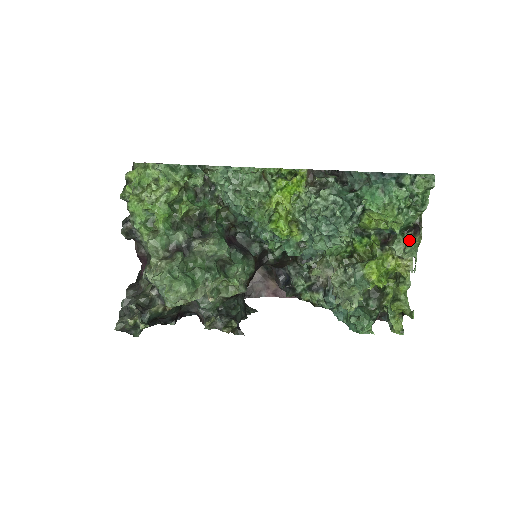
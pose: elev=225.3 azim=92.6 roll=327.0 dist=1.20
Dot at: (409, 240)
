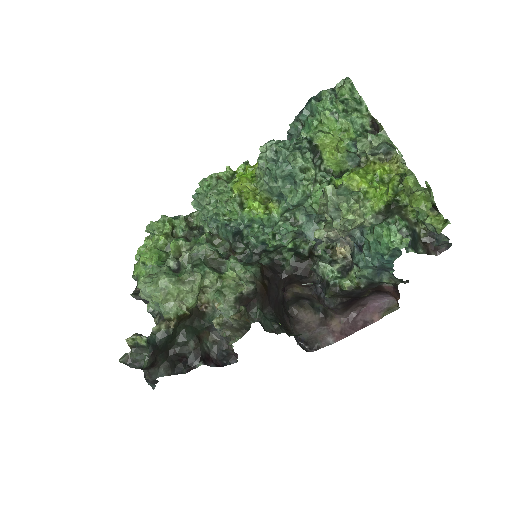
Dot at: occluded
